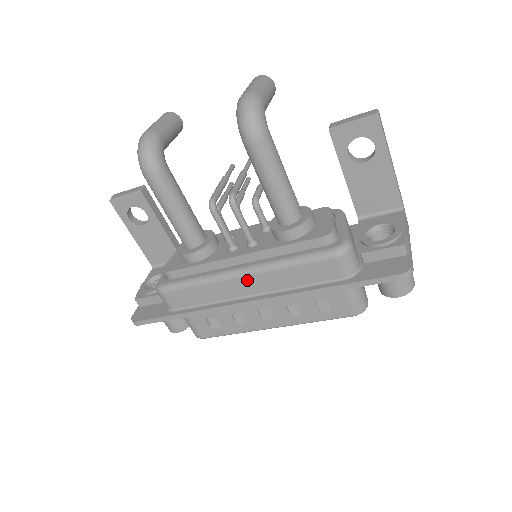
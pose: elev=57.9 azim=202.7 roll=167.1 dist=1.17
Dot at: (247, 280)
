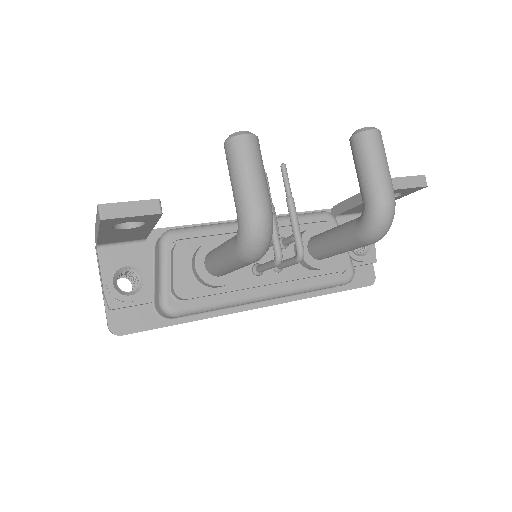
Dot at: (269, 299)
